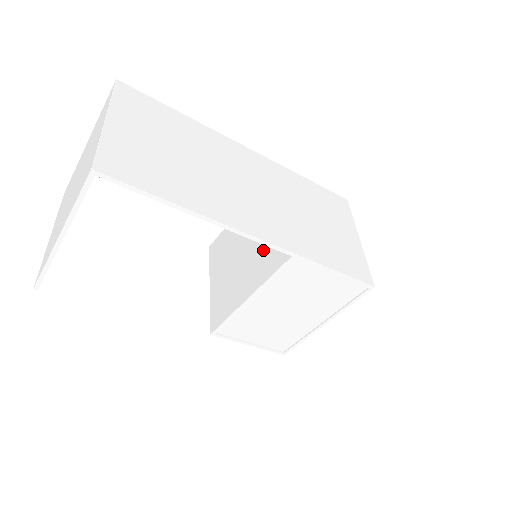
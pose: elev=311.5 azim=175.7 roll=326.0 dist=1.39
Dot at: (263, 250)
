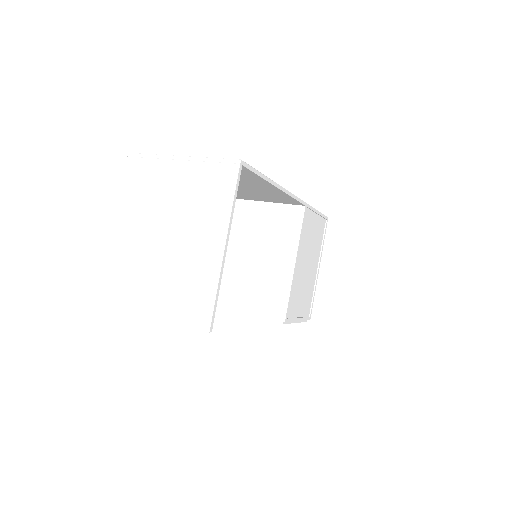
Dot at: (272, 232)
